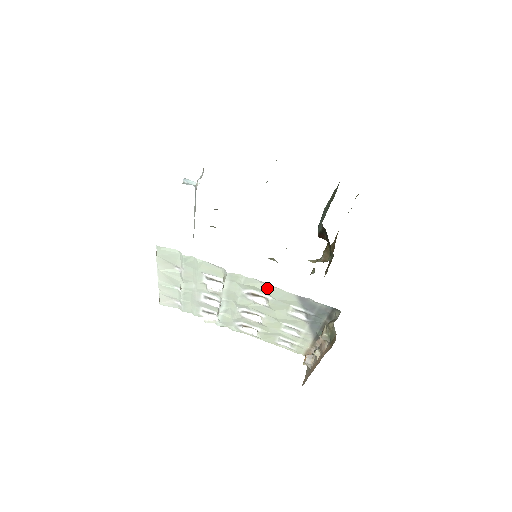
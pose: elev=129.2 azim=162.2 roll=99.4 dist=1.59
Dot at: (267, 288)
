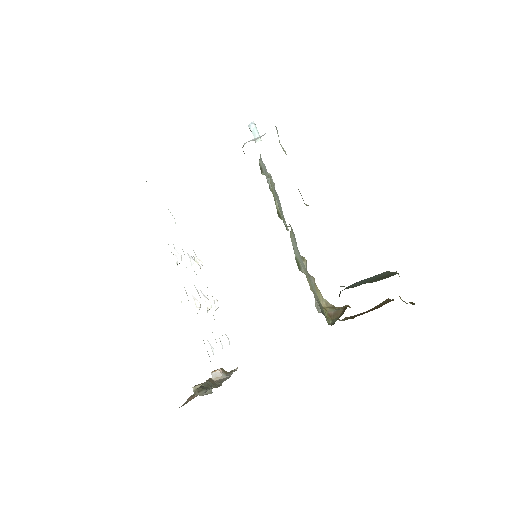
Dot at: occluded
